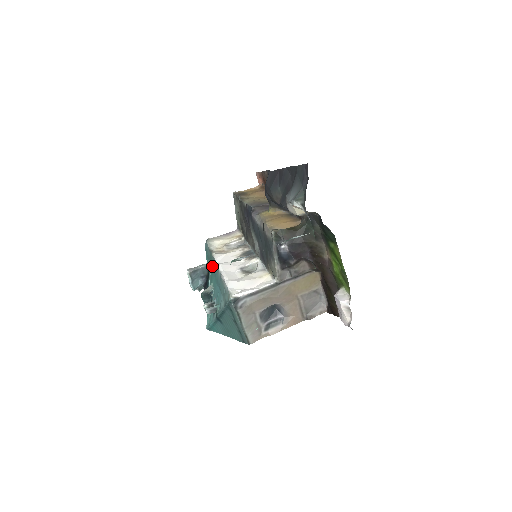
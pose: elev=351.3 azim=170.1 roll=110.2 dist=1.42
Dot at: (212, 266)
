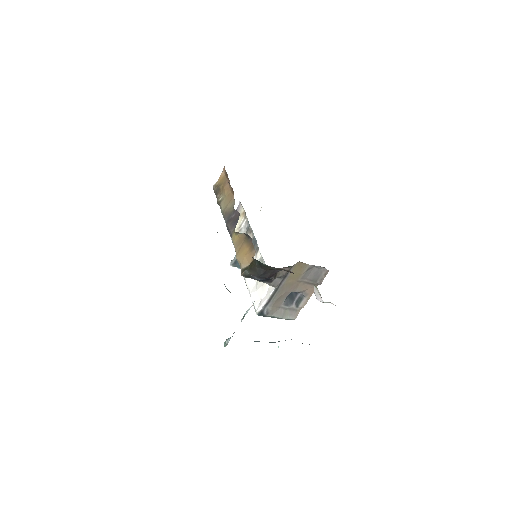
Dot at: occluded
